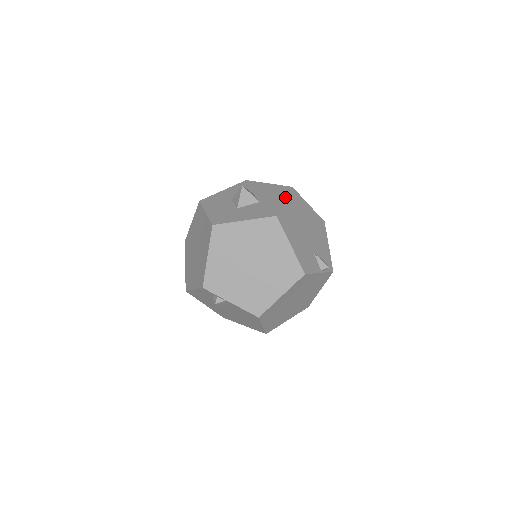
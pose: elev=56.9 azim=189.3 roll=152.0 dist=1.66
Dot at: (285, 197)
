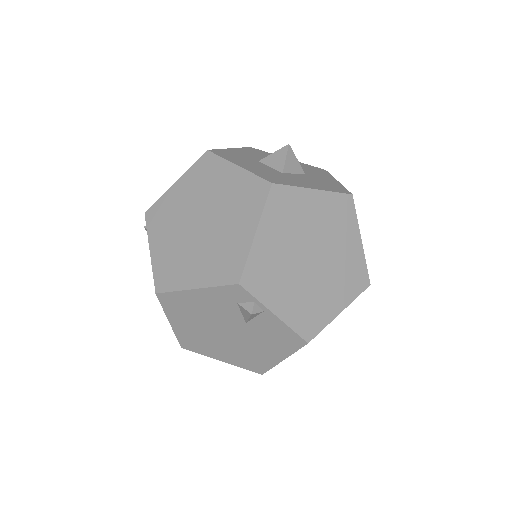
Dot at: occluded
